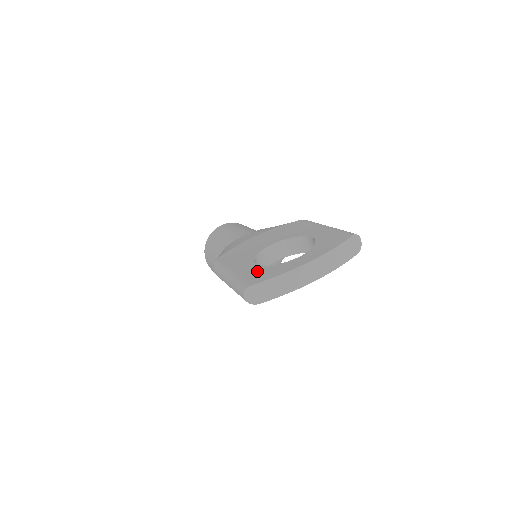
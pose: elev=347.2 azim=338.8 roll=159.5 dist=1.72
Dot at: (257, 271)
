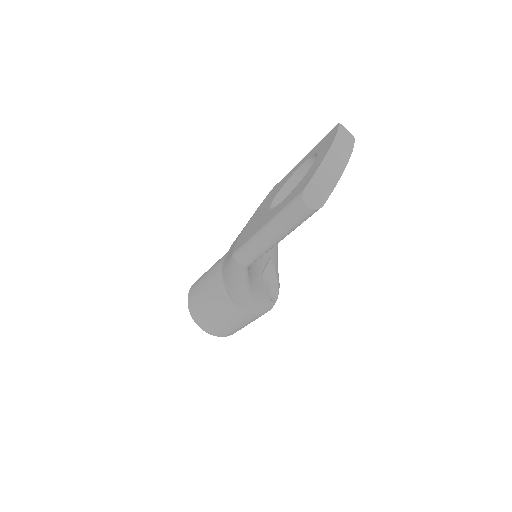
Dot at: (292, 193)
